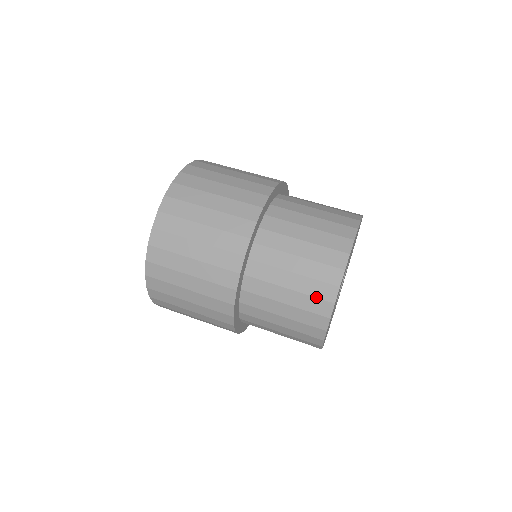
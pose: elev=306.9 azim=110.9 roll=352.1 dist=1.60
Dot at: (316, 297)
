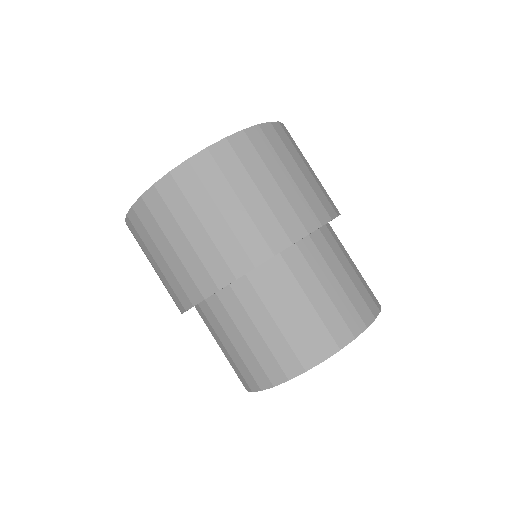
Dot at: occluded
